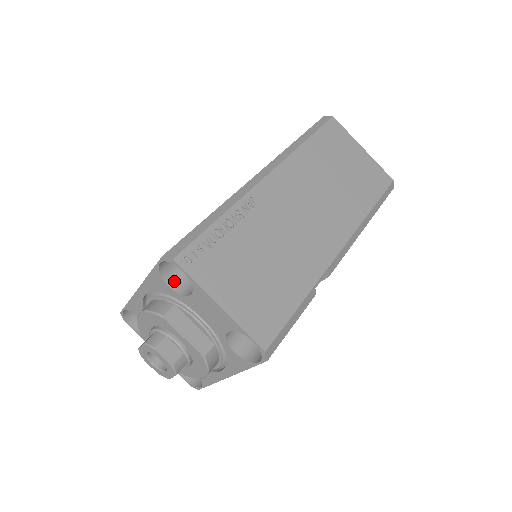
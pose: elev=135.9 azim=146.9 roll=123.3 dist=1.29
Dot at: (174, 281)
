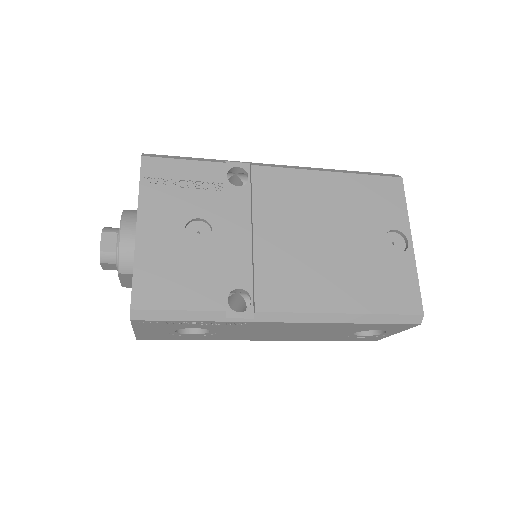
Dot at: occluded
